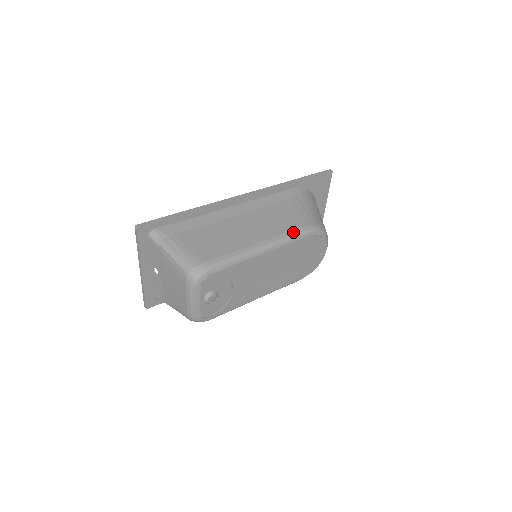
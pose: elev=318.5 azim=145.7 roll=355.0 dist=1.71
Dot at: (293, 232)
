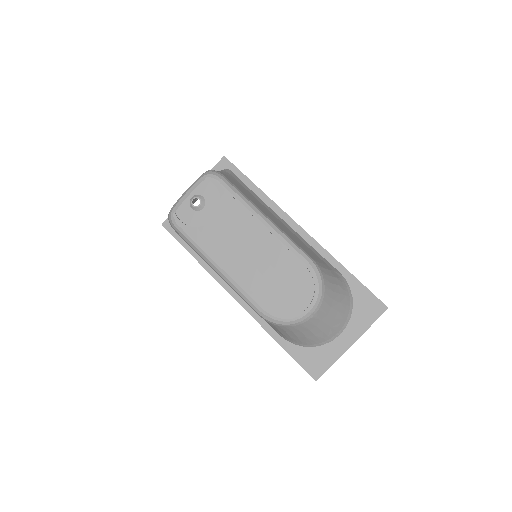
Dot at: (297, 245)
